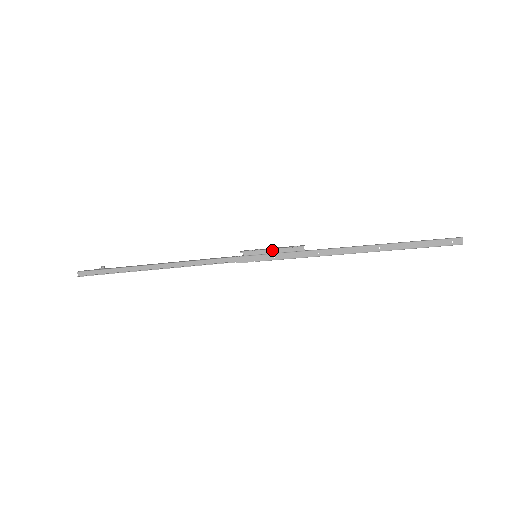
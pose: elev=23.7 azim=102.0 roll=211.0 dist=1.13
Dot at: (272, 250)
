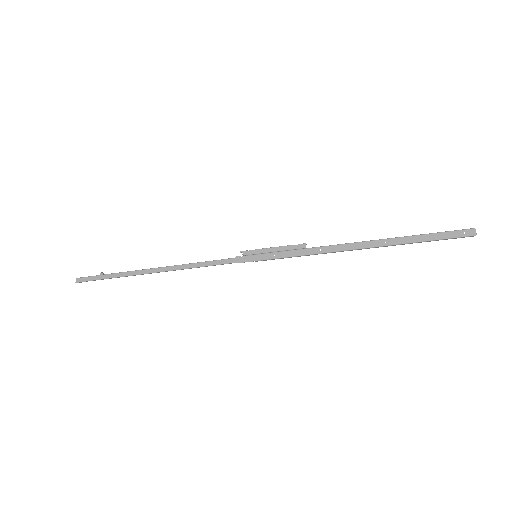
Dot at: (272, 248)
